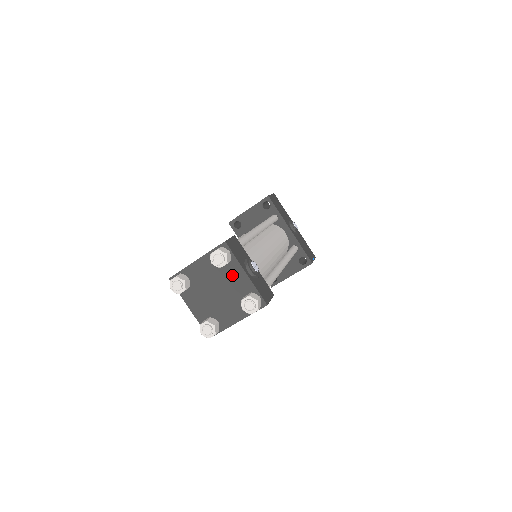
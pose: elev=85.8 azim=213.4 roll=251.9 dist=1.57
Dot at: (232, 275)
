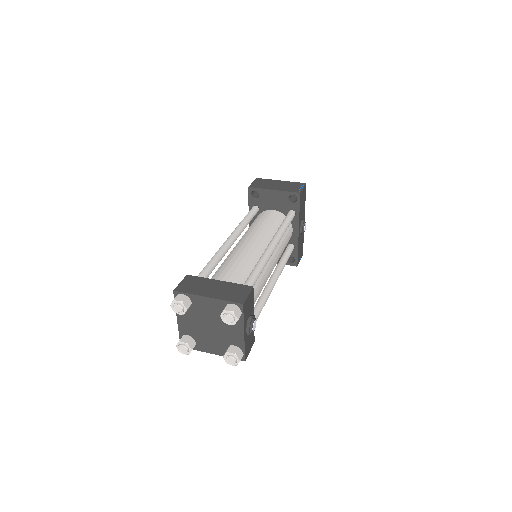
Dot at: (231, 327)
